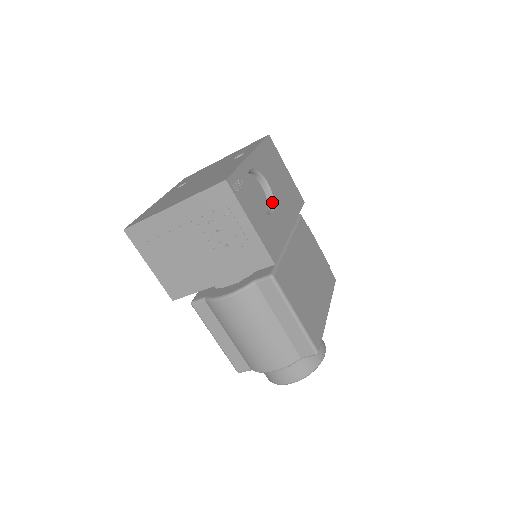
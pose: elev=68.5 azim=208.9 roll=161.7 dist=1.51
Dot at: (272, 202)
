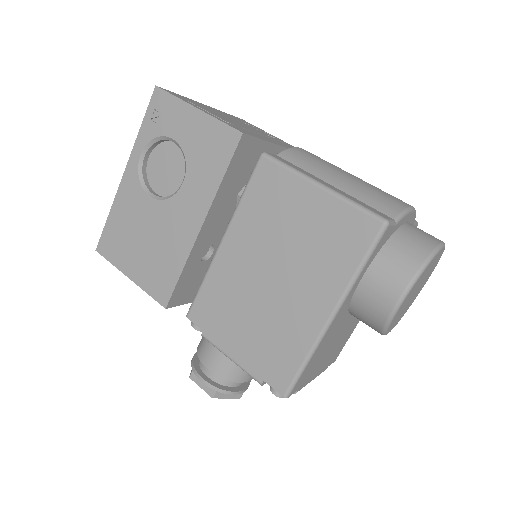
Dot at: occluded
